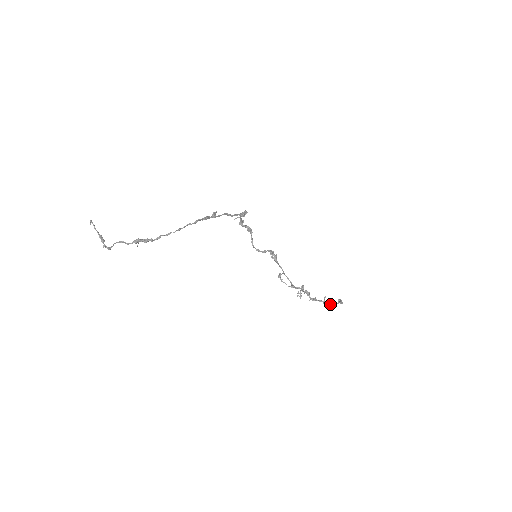
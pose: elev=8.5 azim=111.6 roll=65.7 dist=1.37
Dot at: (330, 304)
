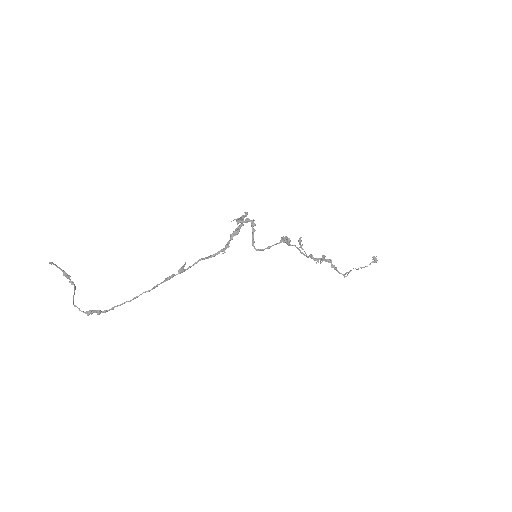
Dot at: (356, 269)
